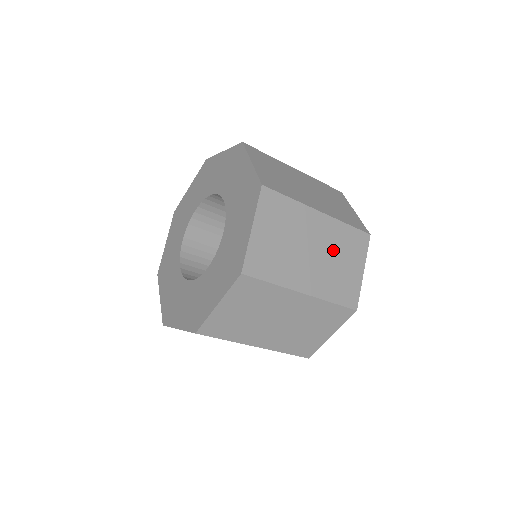
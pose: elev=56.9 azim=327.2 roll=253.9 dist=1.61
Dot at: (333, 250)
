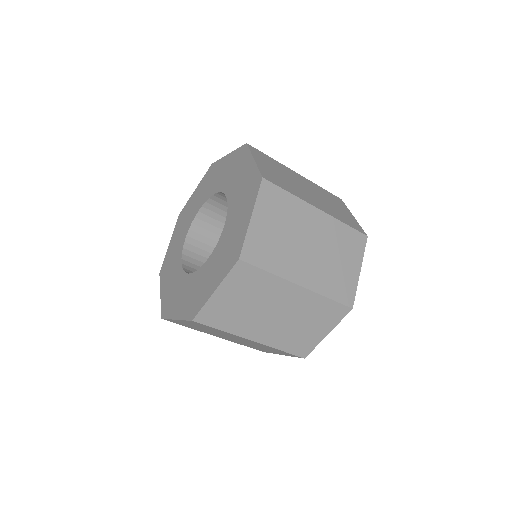
Dot at: (330, 247)
